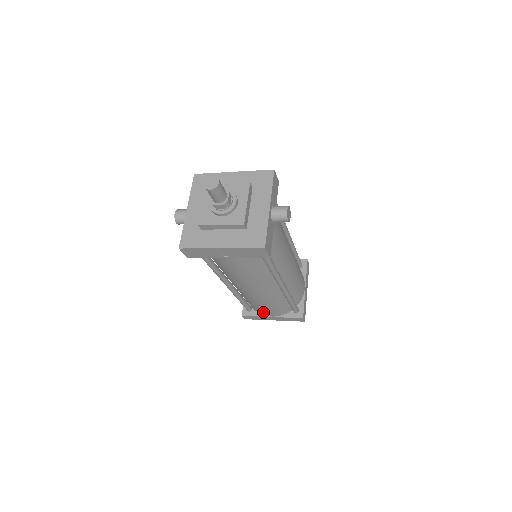
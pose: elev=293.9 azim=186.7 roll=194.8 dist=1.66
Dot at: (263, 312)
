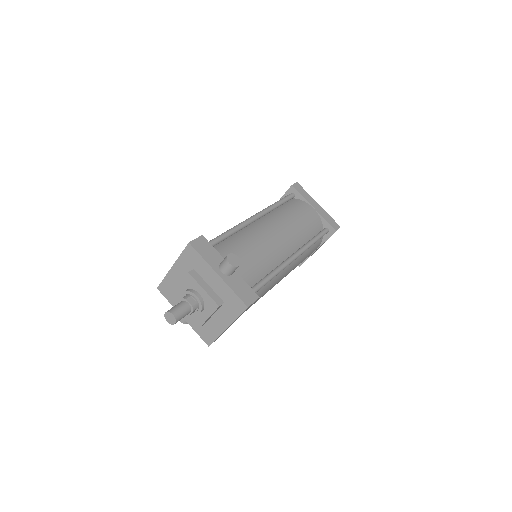
Dot at: occluded
